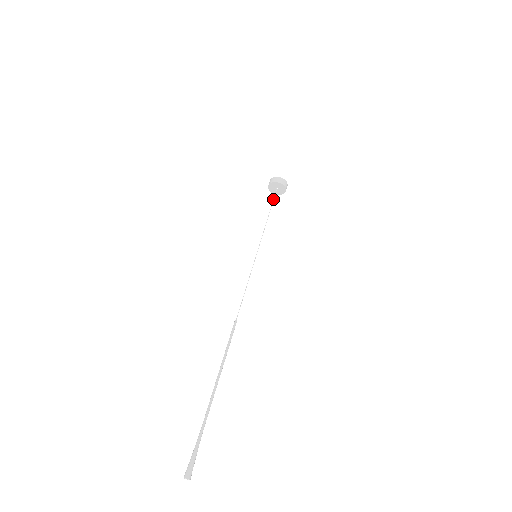
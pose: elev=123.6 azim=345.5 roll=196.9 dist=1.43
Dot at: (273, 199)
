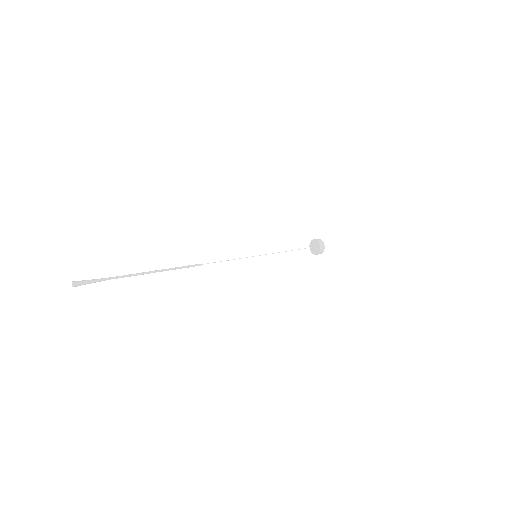
Dot at: (305, 248)
